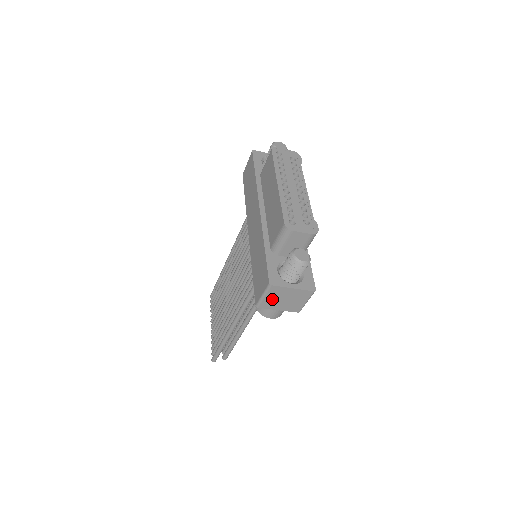
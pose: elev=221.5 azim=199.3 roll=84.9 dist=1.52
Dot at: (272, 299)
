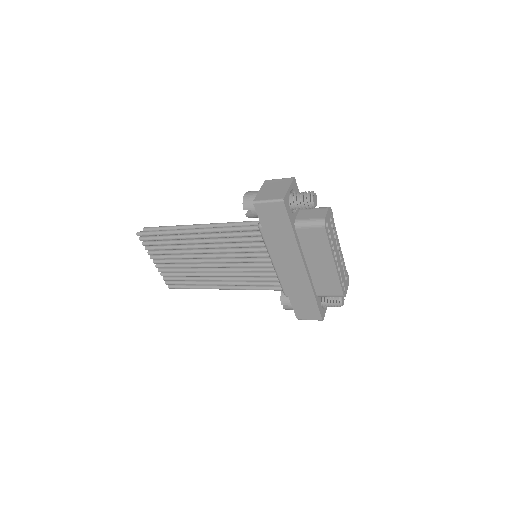
Dot at: occluded
